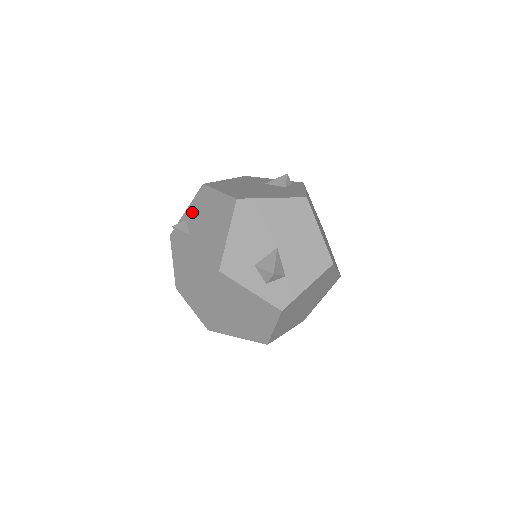
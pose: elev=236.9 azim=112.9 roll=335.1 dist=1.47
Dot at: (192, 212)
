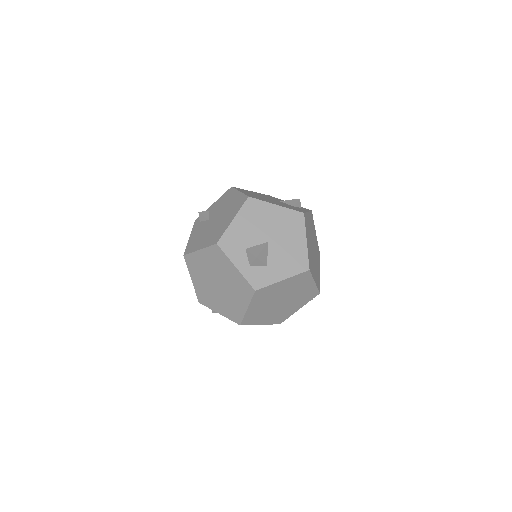
Dot at: (216, 205)
